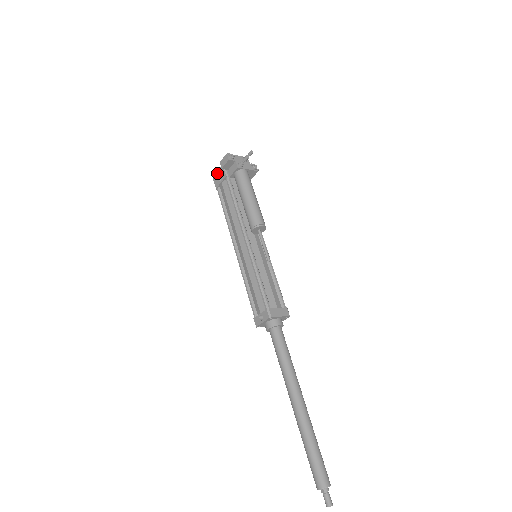
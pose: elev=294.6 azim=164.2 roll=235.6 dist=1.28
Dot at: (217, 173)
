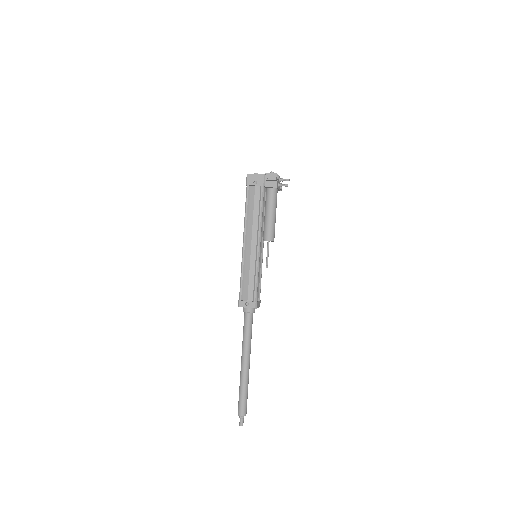
Dot at: (255, 175)
